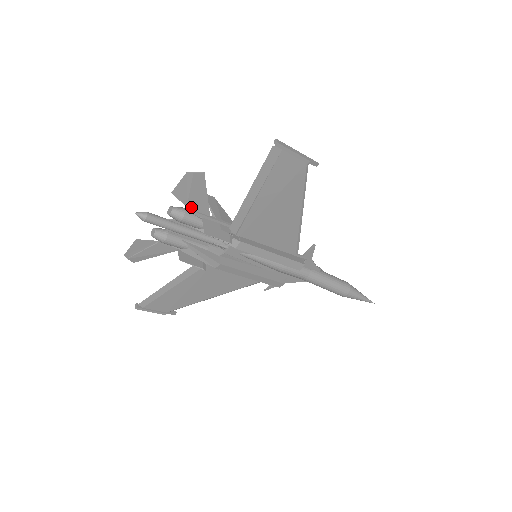
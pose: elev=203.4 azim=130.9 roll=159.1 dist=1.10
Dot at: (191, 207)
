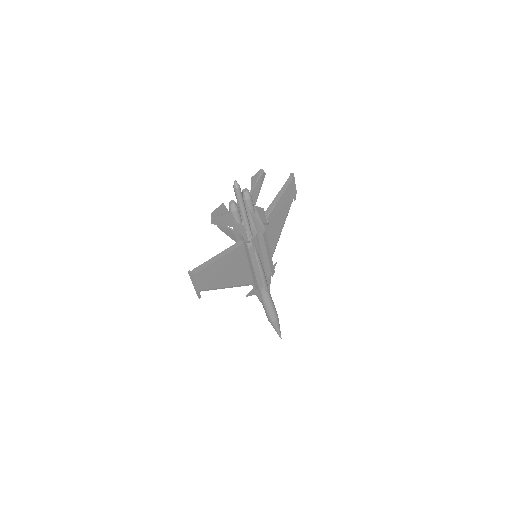
Dot at: (252, 194)
